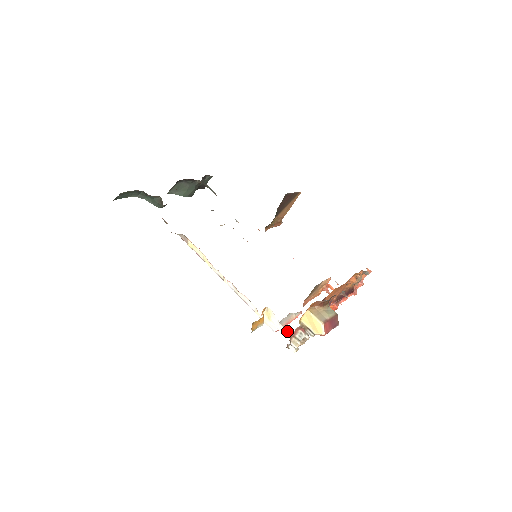
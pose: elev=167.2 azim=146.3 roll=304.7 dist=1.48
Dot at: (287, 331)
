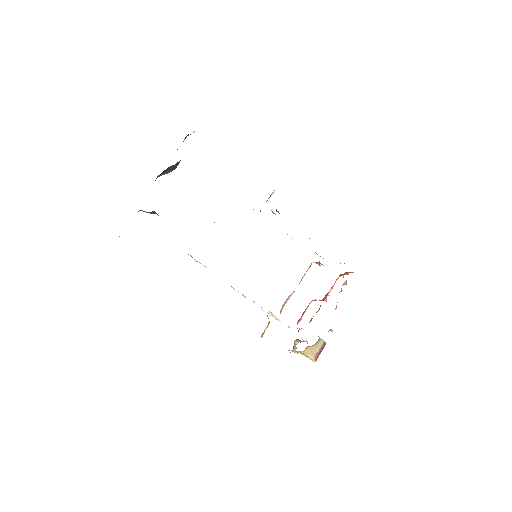
Dot at: occluded
